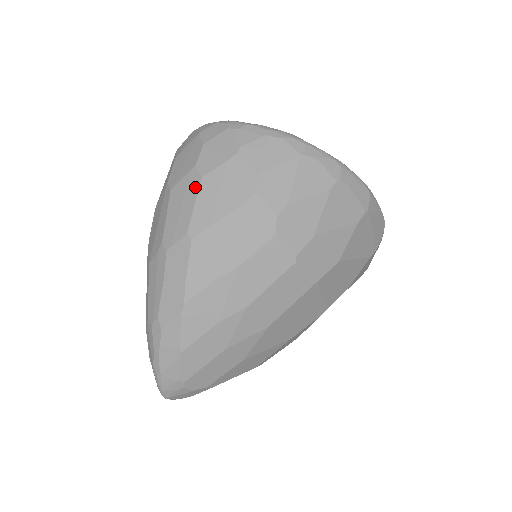
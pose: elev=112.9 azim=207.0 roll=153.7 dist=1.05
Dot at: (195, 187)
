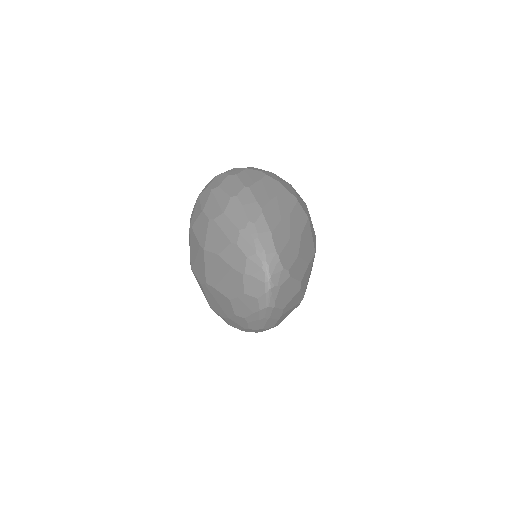
Dot at: (235, 177)
